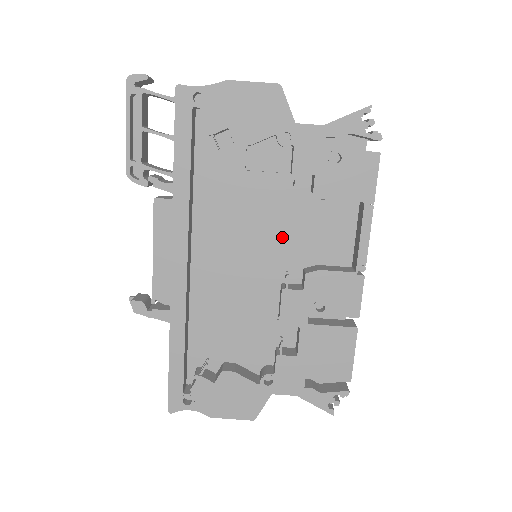
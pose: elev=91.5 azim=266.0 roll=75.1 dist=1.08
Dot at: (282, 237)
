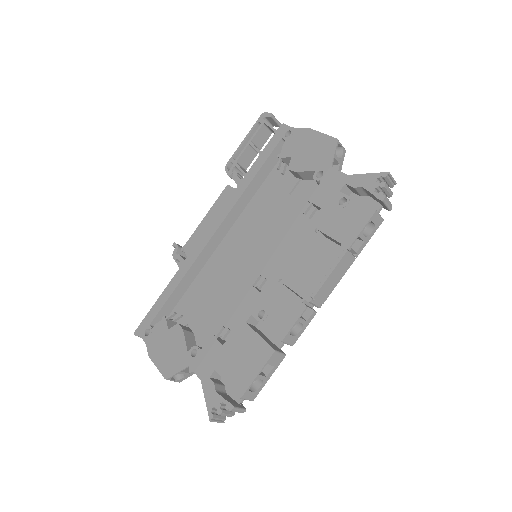
Dot at: (280, 251)
